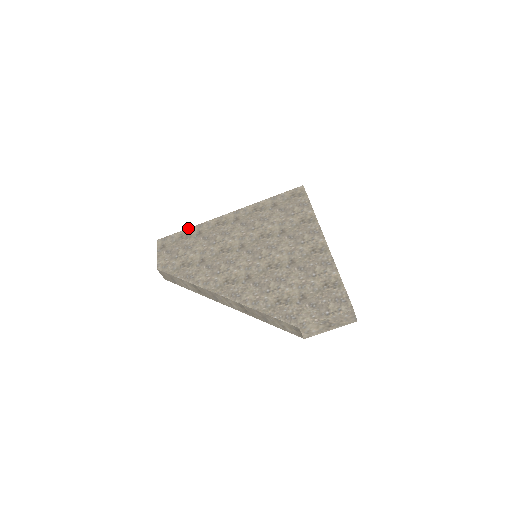
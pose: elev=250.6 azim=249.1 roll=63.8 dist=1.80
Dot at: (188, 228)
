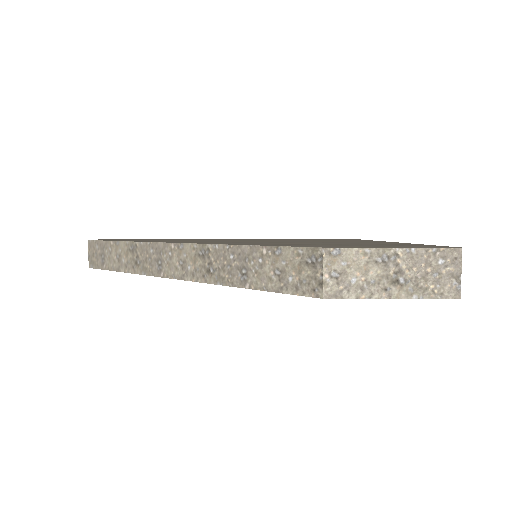
Dot at: occluded
